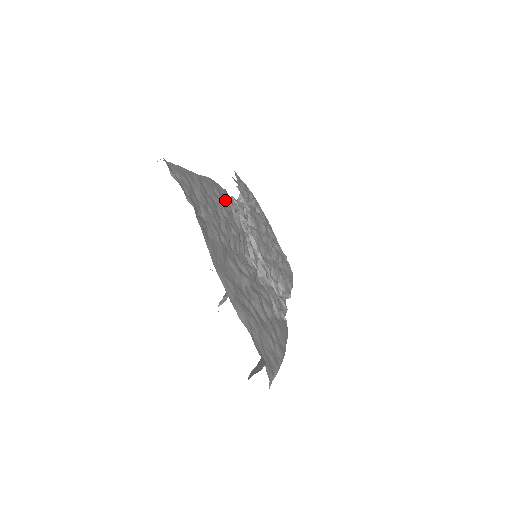
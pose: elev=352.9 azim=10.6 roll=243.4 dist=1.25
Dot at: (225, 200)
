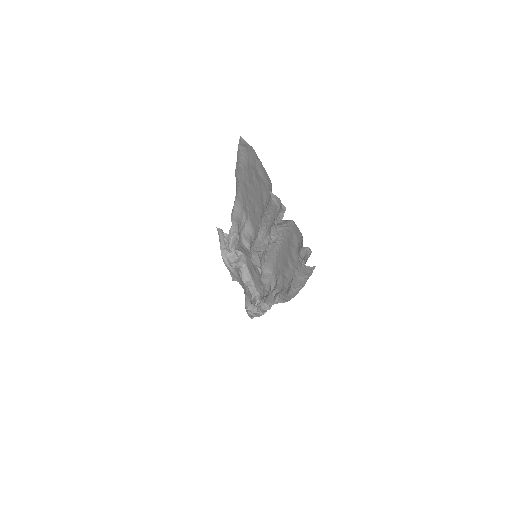
Dot at: (244, 206)
